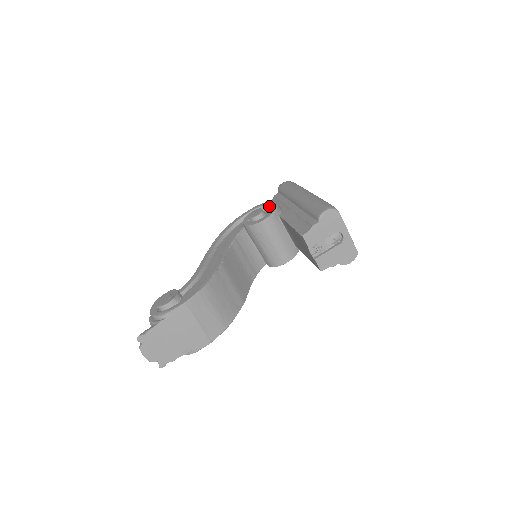
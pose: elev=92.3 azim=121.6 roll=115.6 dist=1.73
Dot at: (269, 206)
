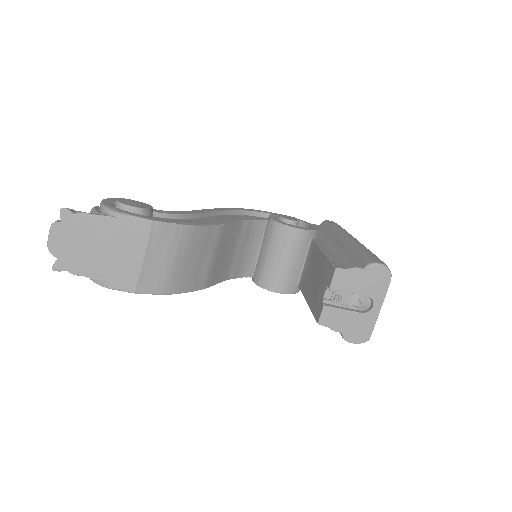
Dot at: (306, 225)
